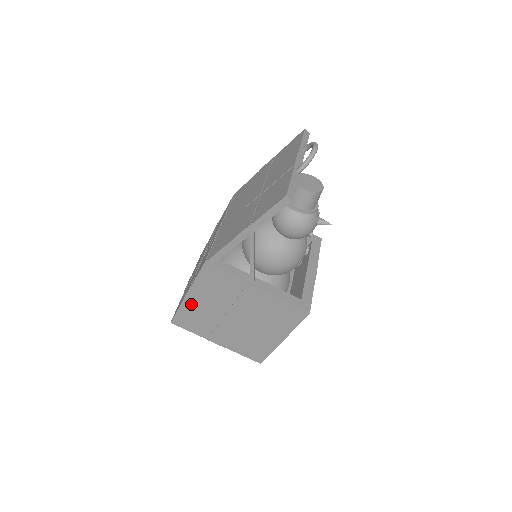
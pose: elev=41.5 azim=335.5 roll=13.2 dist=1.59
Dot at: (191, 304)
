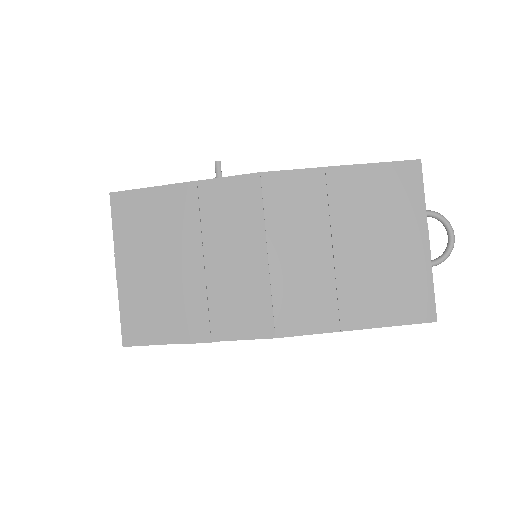
Dot at: occluded
